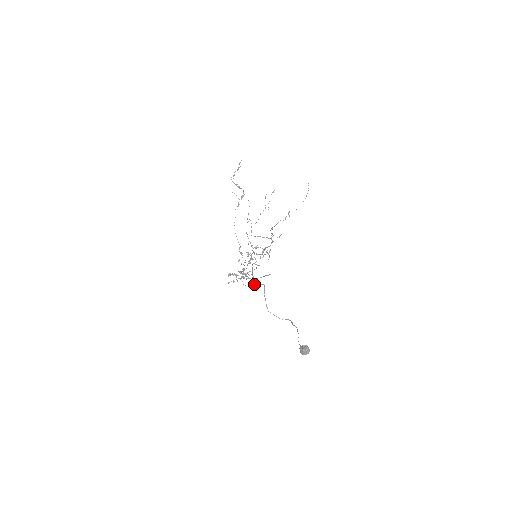
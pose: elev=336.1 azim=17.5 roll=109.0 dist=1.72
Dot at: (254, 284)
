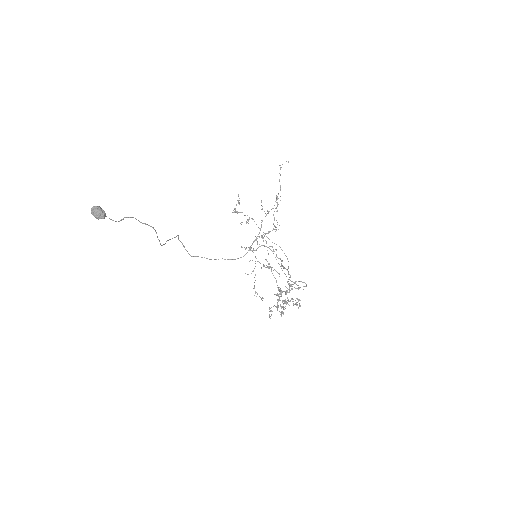
Dot at: (184, 247)
